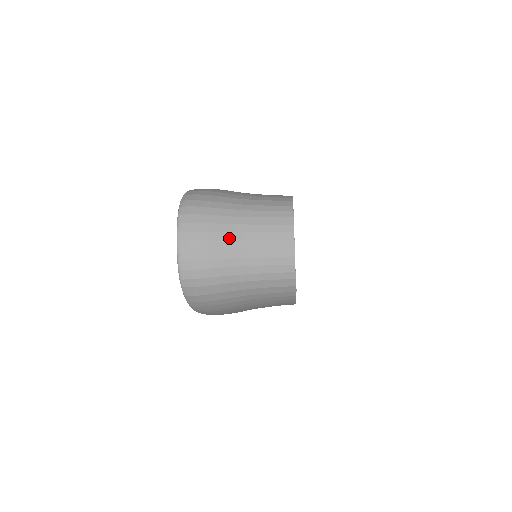
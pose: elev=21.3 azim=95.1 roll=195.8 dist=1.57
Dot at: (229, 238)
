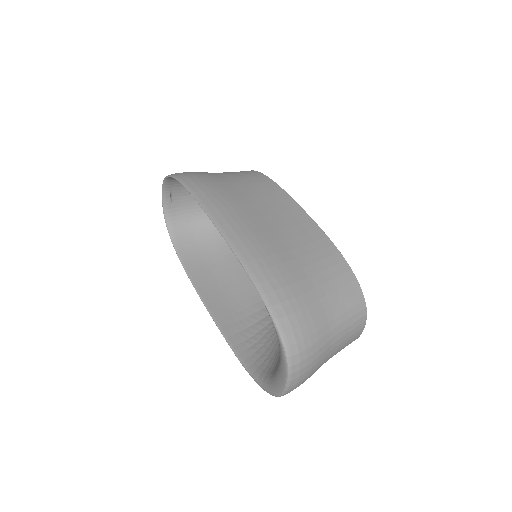
Dot at: (324, 360)
